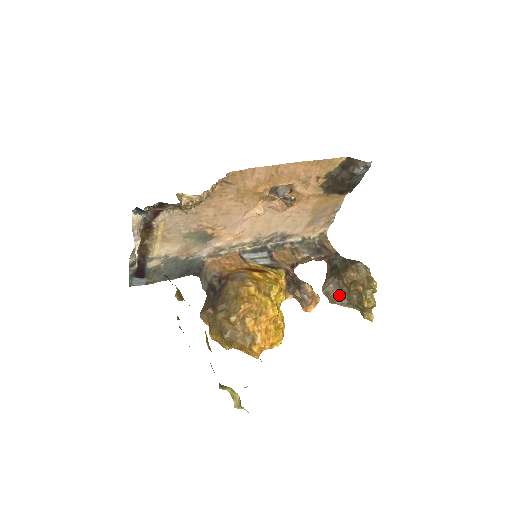
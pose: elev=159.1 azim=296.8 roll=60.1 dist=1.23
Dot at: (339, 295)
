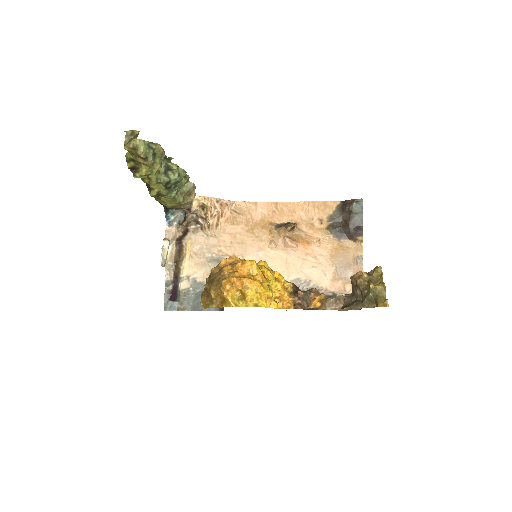
Dot at: (354, 302)
